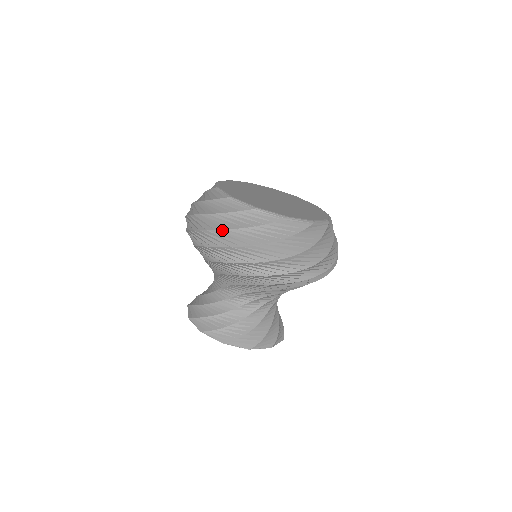
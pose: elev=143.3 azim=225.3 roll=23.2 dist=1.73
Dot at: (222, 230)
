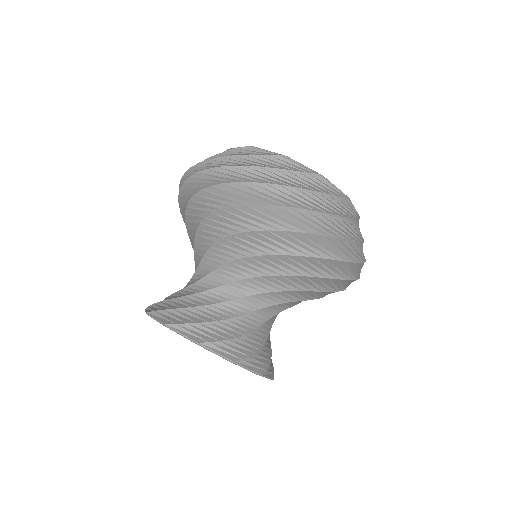
Dot at: (240, 166)
